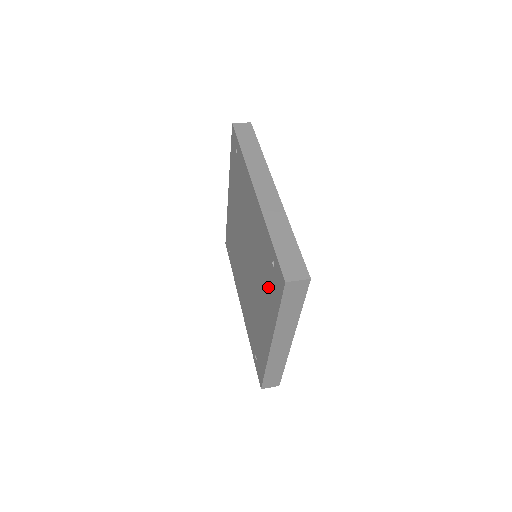
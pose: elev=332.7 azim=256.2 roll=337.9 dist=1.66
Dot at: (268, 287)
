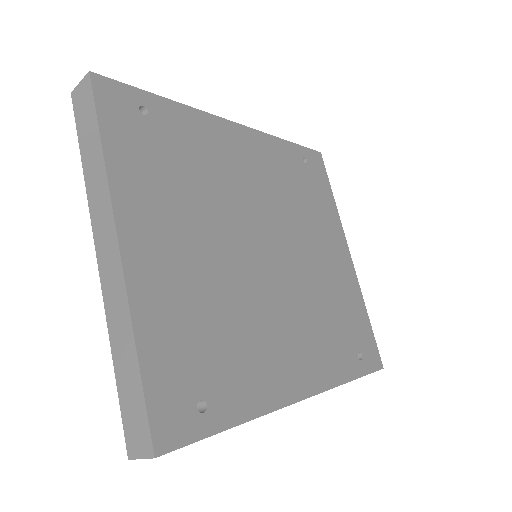
Dot at: occluded
